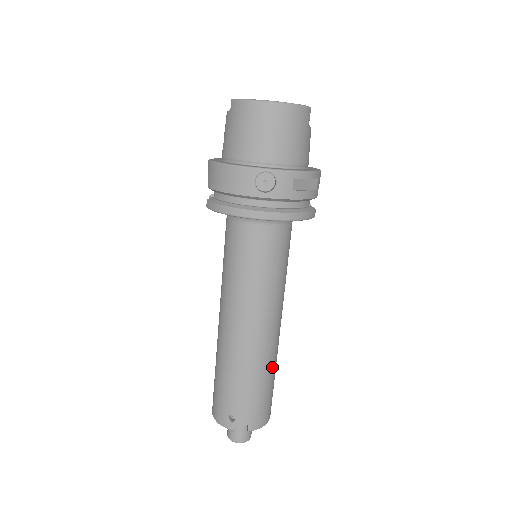
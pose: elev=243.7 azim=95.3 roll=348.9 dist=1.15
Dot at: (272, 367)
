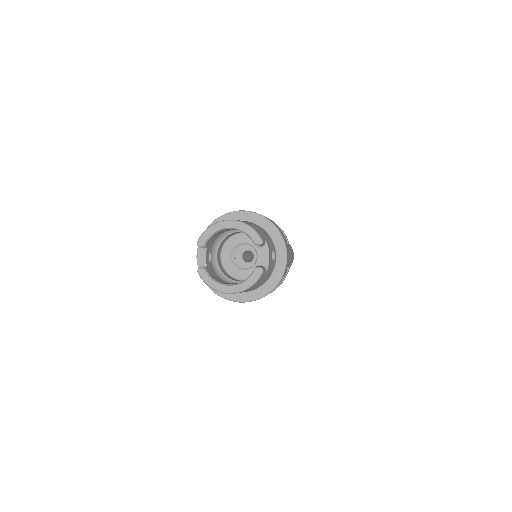
Dot at: occluded
